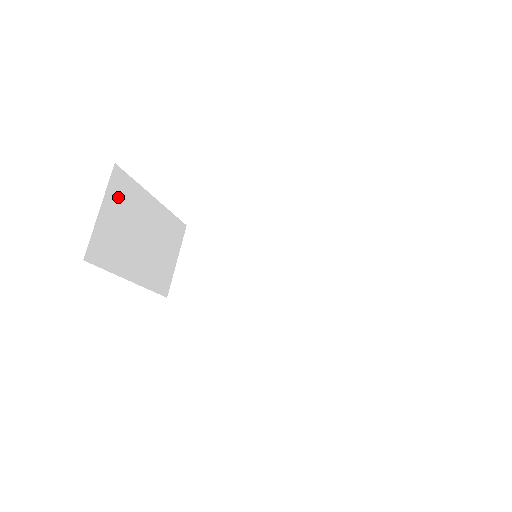
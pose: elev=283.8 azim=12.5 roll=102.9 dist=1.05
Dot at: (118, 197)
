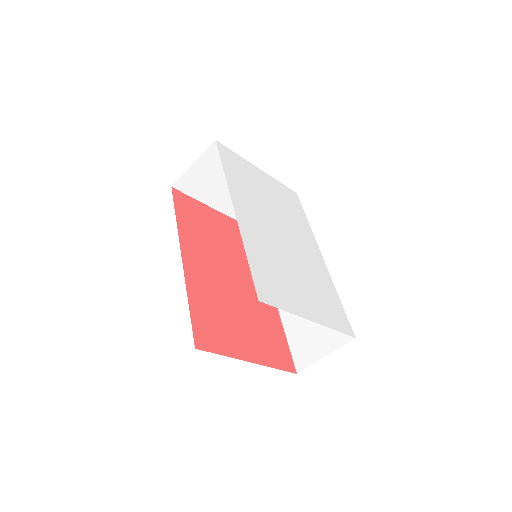
Dot at: (214, 160)
